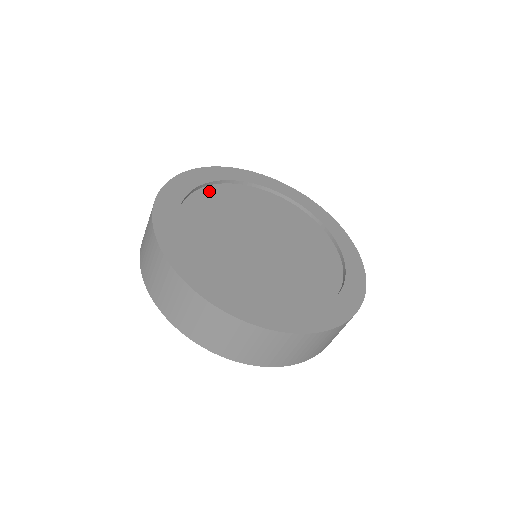
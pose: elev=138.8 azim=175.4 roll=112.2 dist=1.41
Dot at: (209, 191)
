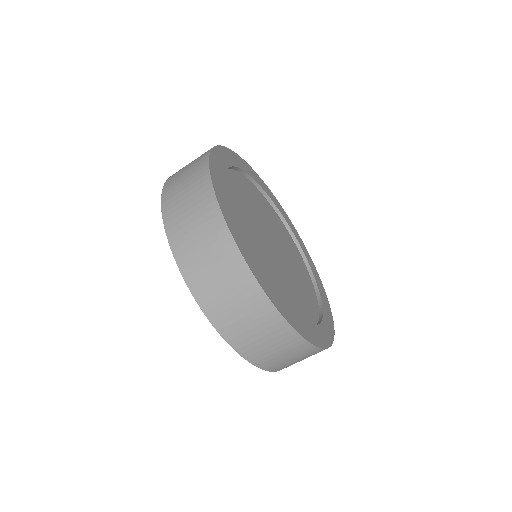
Dot at: (233, 175)
